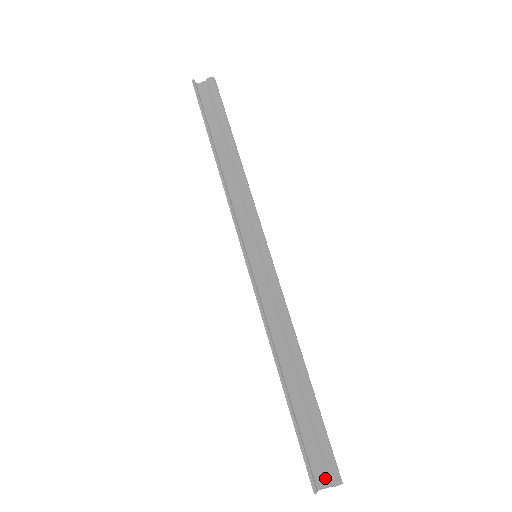
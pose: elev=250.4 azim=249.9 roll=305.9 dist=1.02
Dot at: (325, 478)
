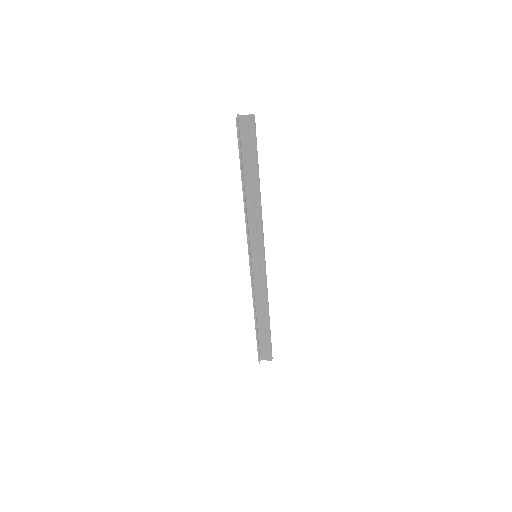
Dot at: (265, 357)
